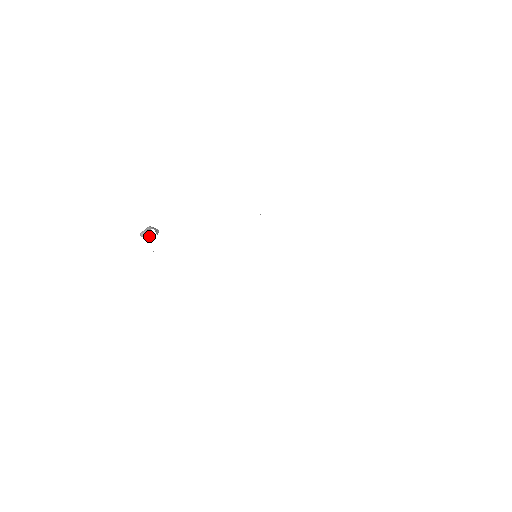
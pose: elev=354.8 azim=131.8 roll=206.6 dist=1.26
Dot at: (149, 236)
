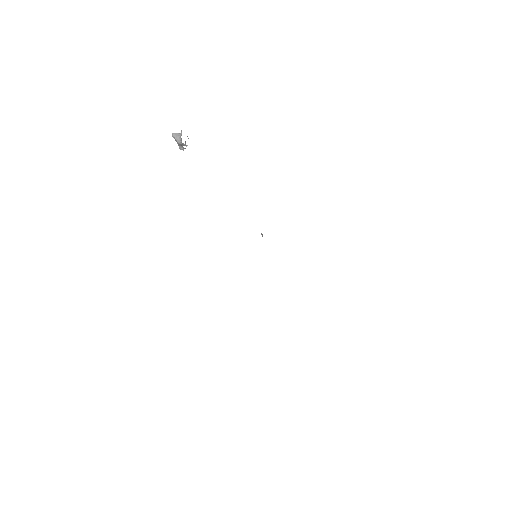
Dot at: (180, 136)
